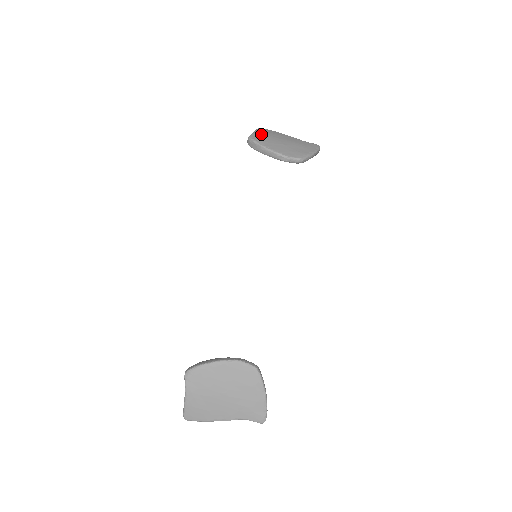
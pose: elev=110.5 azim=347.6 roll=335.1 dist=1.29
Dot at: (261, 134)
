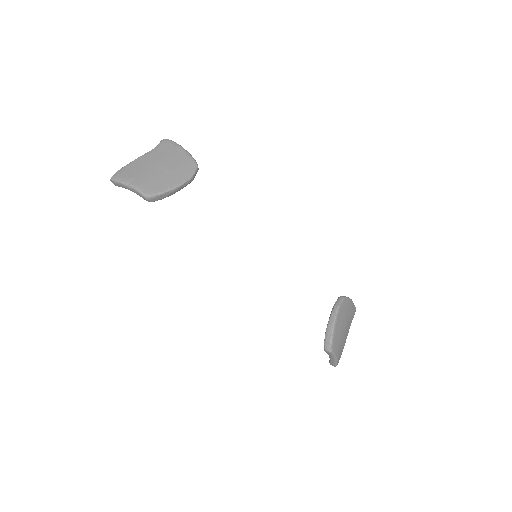
Dot at: (143, 183)
